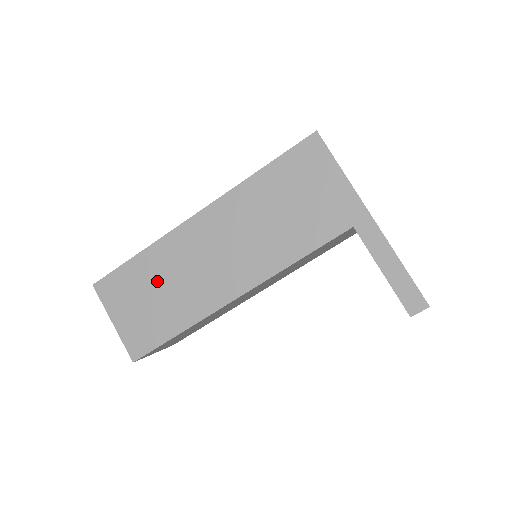
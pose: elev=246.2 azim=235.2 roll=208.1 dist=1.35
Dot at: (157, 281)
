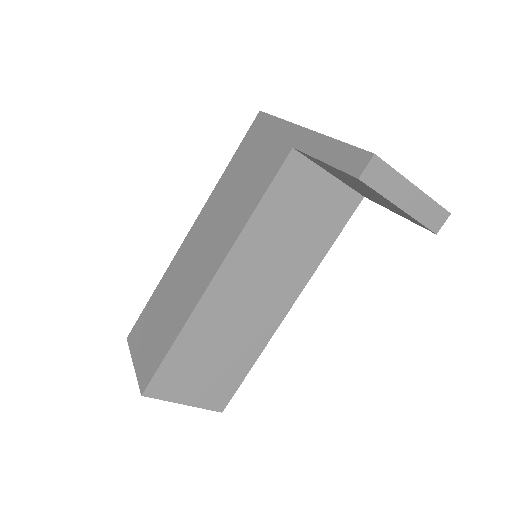
Dot at: (163, 304)
